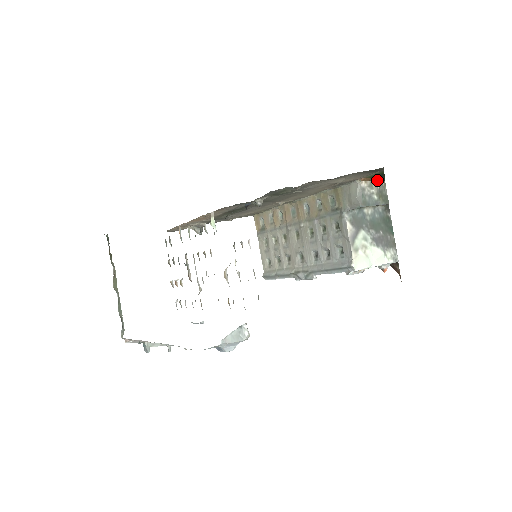
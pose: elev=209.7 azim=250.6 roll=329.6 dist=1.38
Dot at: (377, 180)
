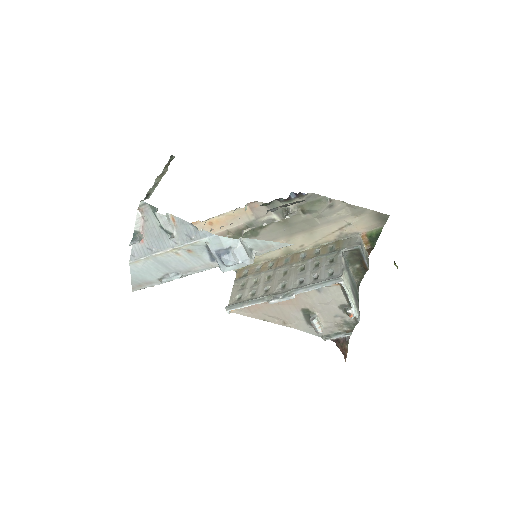
Dot at: (368, 247)
